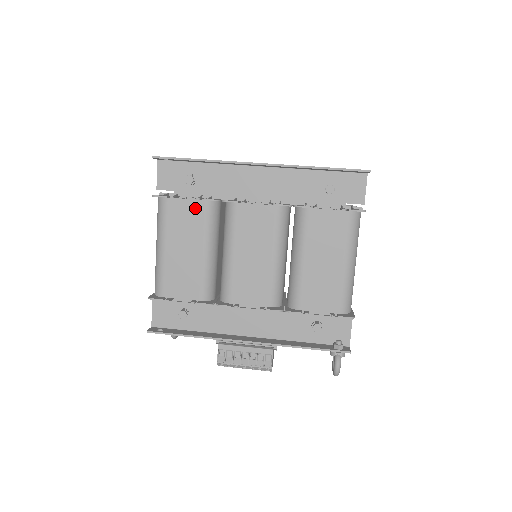
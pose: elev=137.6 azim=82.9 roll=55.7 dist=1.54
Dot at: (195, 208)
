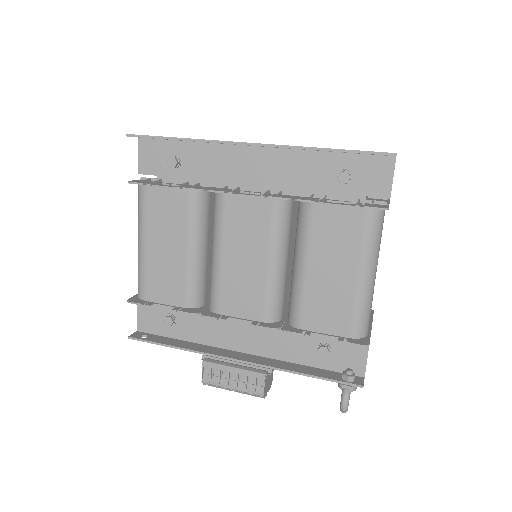
Dot at: (177, 198)
